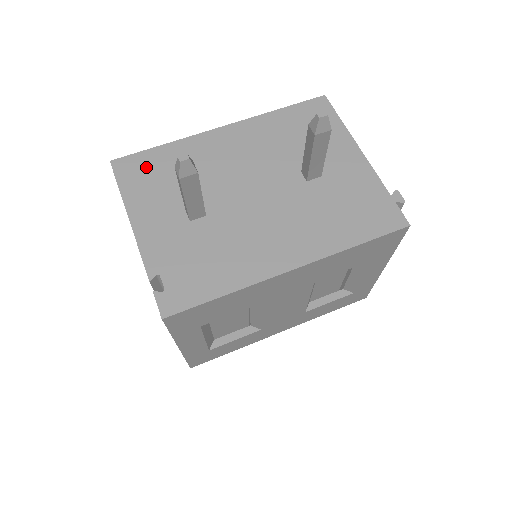
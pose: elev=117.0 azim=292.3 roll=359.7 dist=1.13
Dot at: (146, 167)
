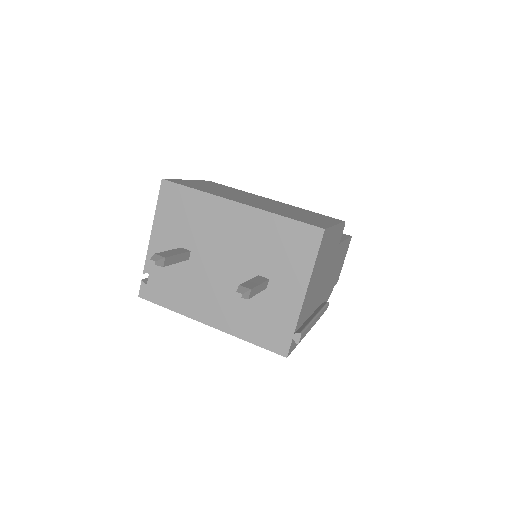
Dot at: (178, 200)
